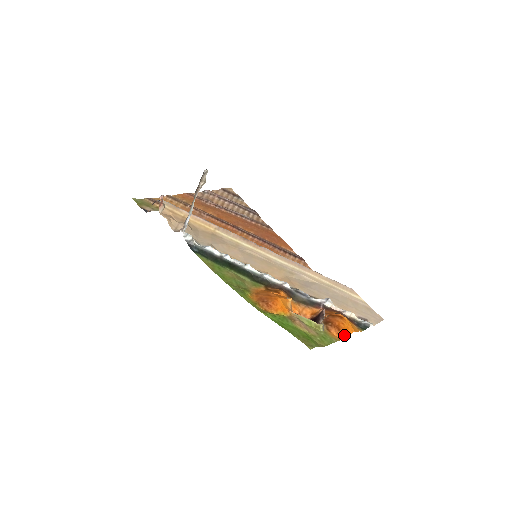
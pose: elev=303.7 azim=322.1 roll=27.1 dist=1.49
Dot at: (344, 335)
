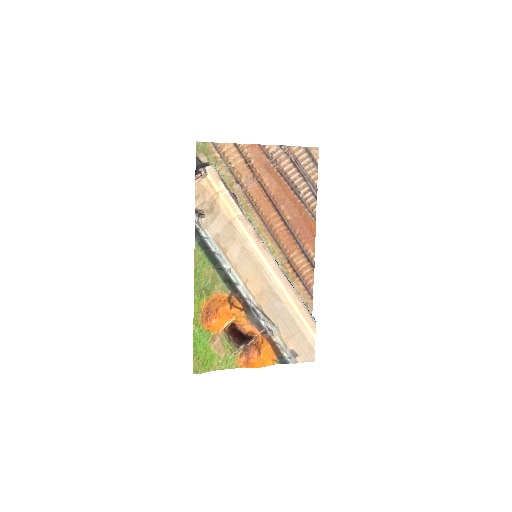
Dot at: (247, 366)
